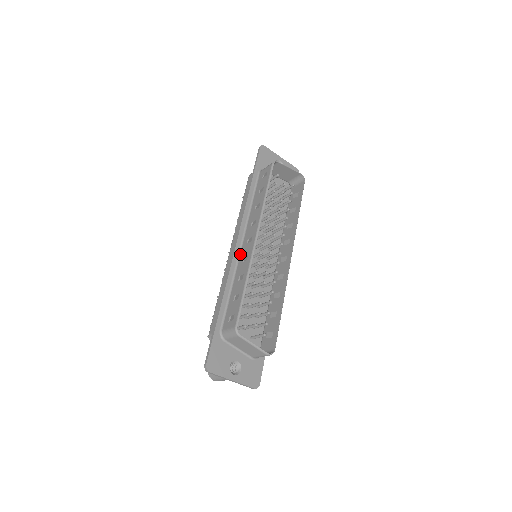
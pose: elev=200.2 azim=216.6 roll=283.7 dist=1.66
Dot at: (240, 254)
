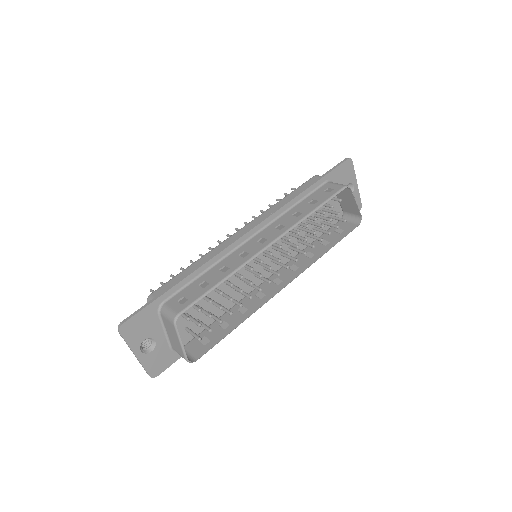
Dot at: (243, 245)
